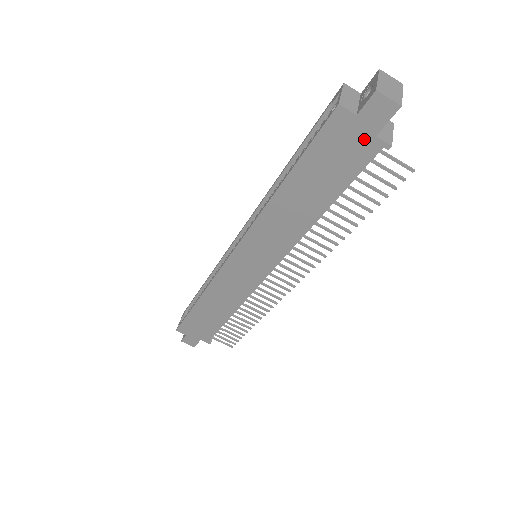
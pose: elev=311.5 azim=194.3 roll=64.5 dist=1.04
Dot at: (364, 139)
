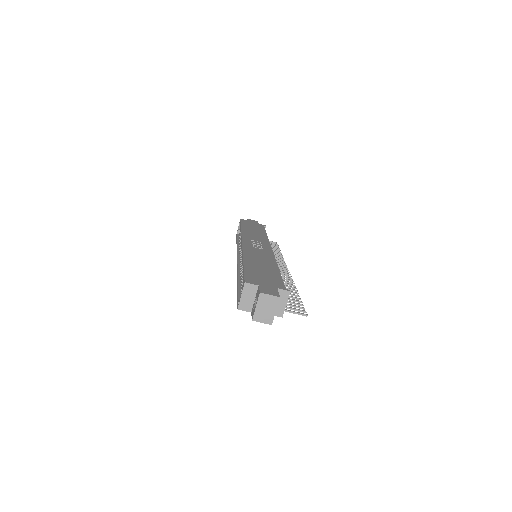
Dot at: occluded
